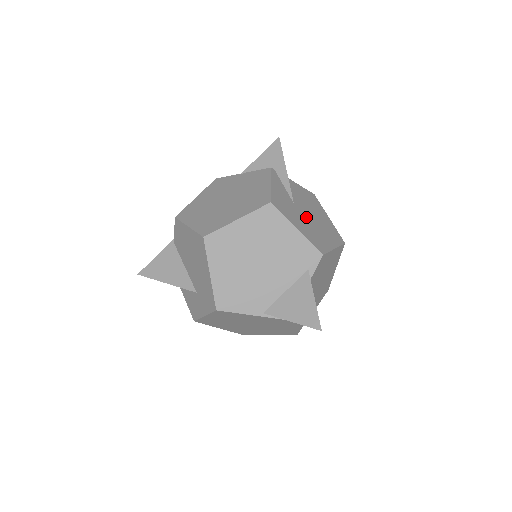
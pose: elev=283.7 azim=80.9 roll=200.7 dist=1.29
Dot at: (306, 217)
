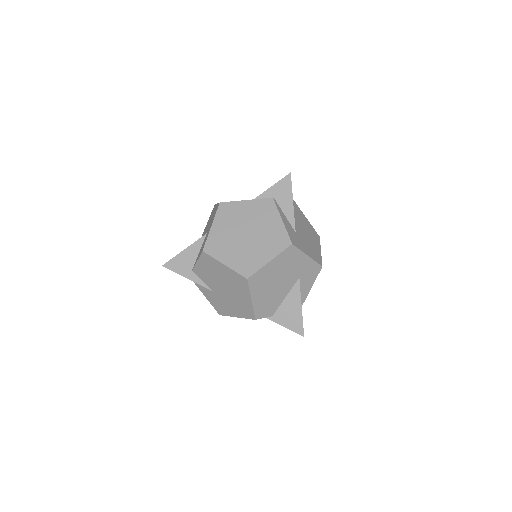
Dot at: occluded
